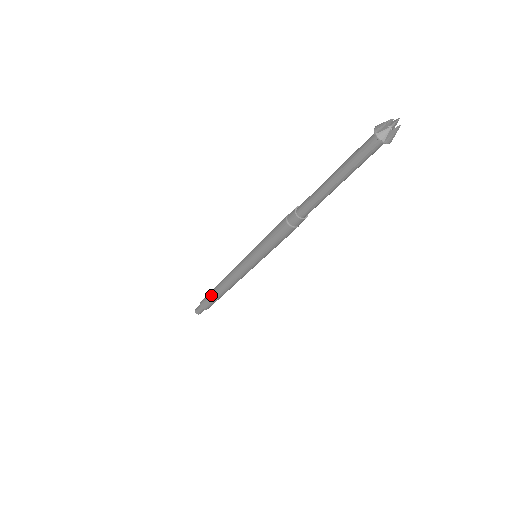
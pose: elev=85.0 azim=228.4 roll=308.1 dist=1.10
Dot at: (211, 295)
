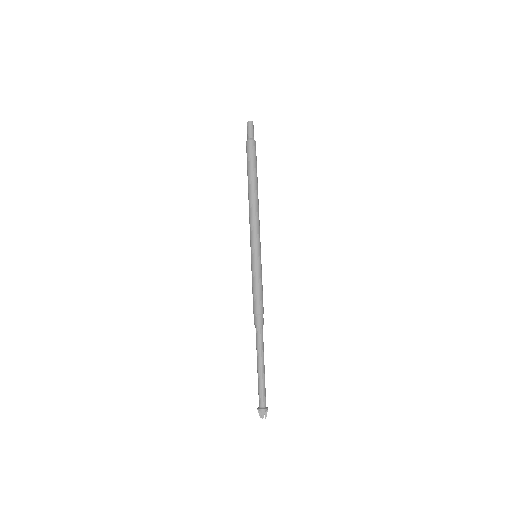
Dot at: occluded
